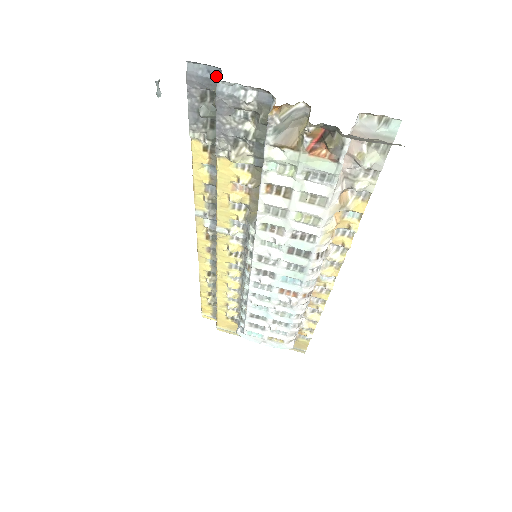
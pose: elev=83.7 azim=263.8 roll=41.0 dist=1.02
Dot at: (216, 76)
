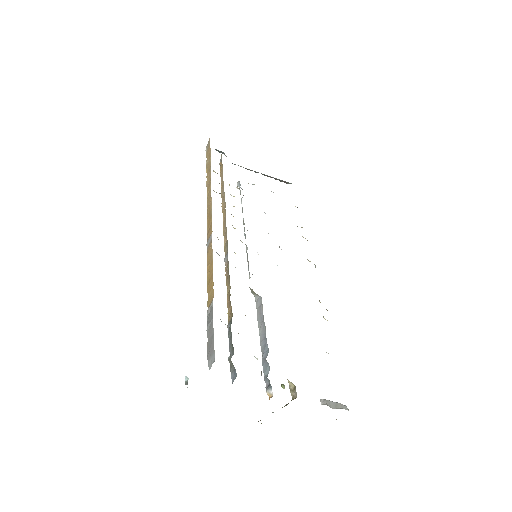
Dot at: occluded
